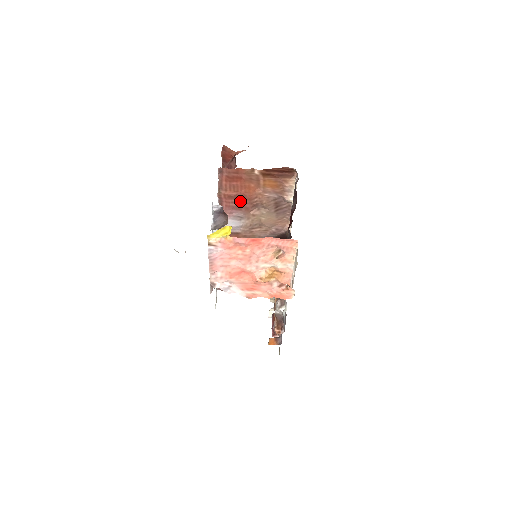
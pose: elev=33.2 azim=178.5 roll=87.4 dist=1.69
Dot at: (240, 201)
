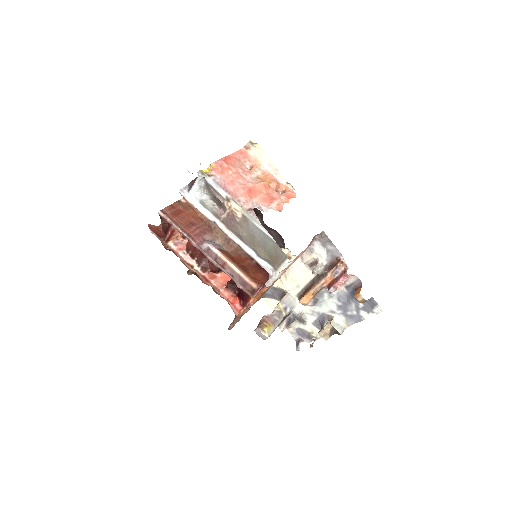
Dot at: (198, 226)
